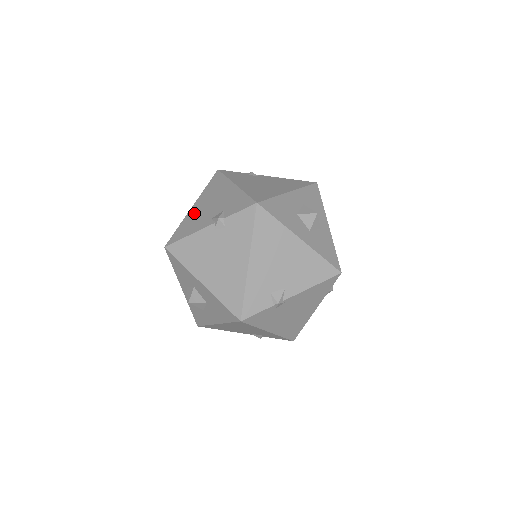
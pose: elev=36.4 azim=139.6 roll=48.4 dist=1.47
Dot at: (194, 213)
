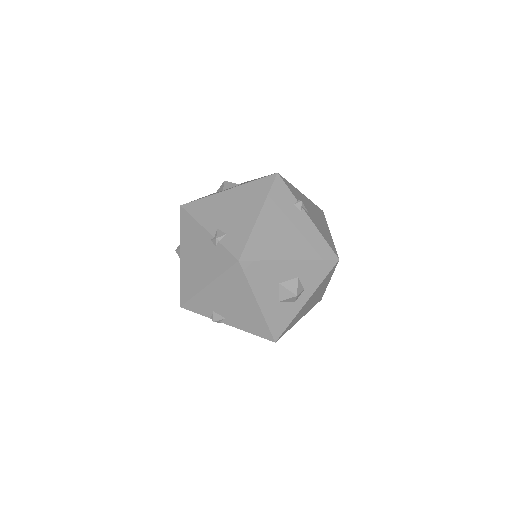
Dot at: occluded
